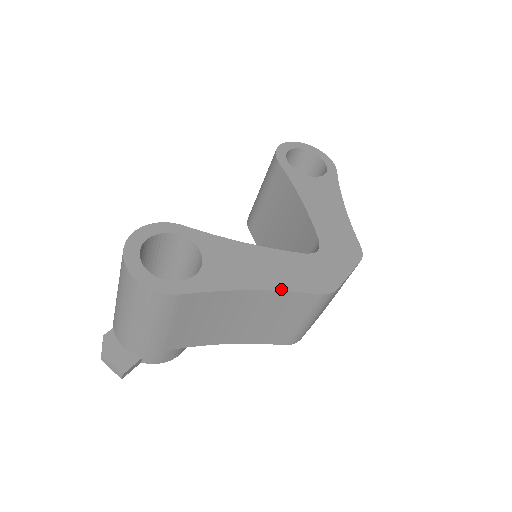
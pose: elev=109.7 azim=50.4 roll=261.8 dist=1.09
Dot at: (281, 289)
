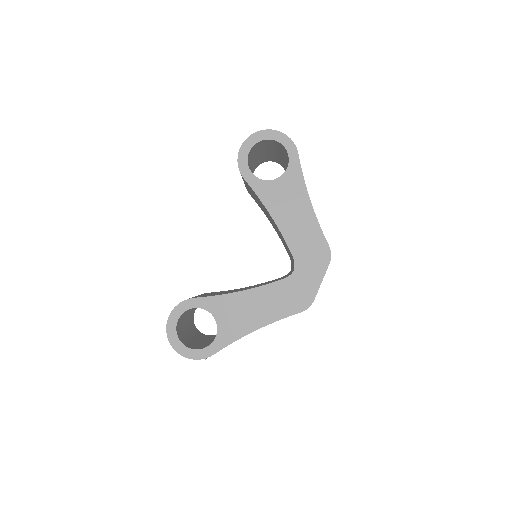
Dot at: (273, 321)
